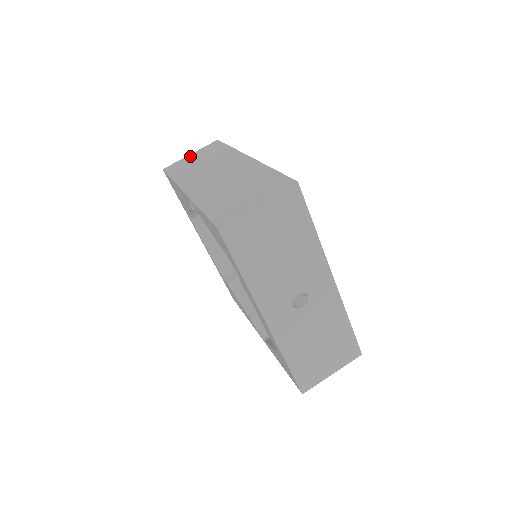
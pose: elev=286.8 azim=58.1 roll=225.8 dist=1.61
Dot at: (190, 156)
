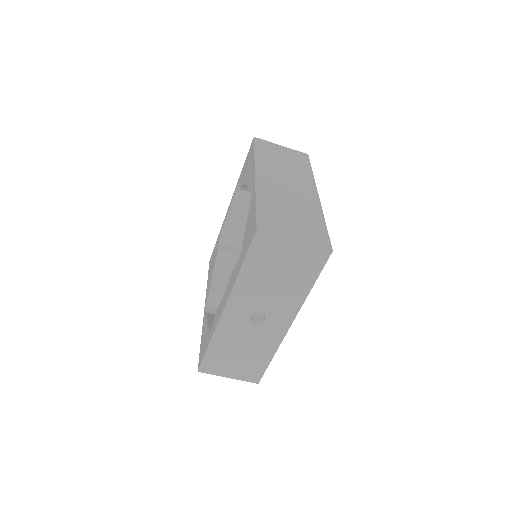
Dot at: (280, 147)
